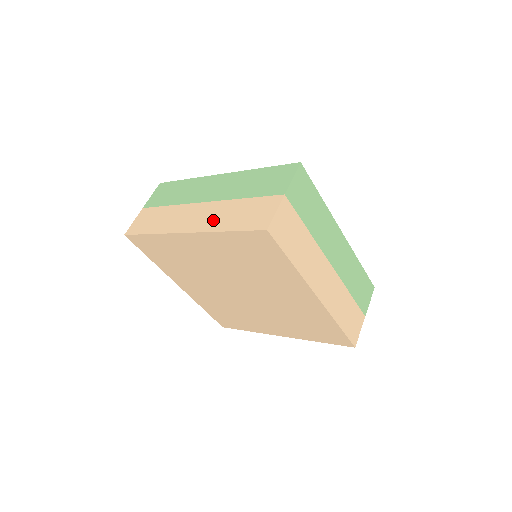
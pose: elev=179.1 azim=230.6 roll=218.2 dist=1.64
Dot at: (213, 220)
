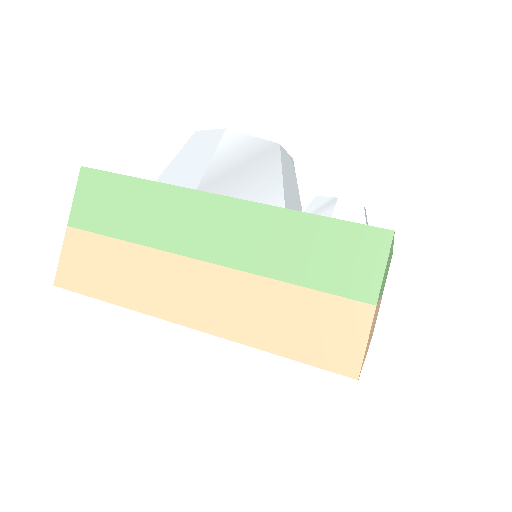
Dot at: (240, 317)
